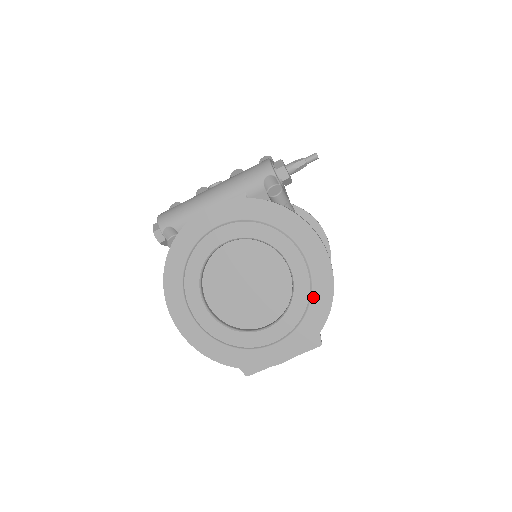
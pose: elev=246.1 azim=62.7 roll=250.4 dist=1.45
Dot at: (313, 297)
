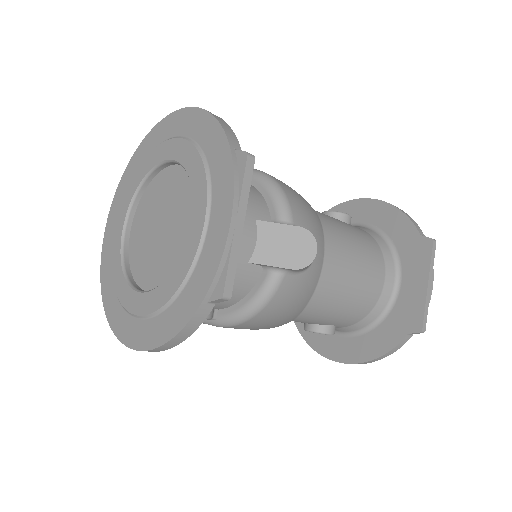
Dot at: (199, 142)
